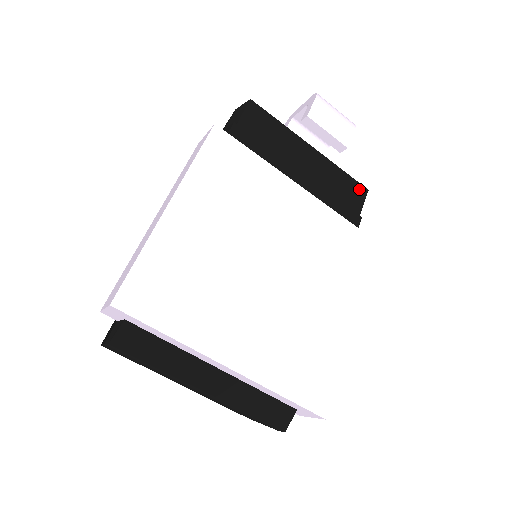
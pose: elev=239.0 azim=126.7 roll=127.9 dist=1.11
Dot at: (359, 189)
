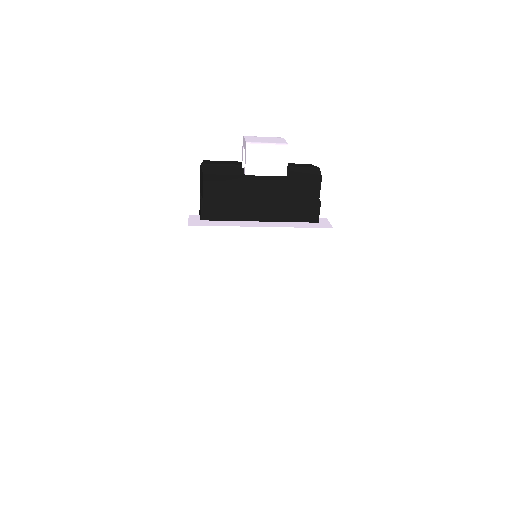
Dot at: (313, 183)
